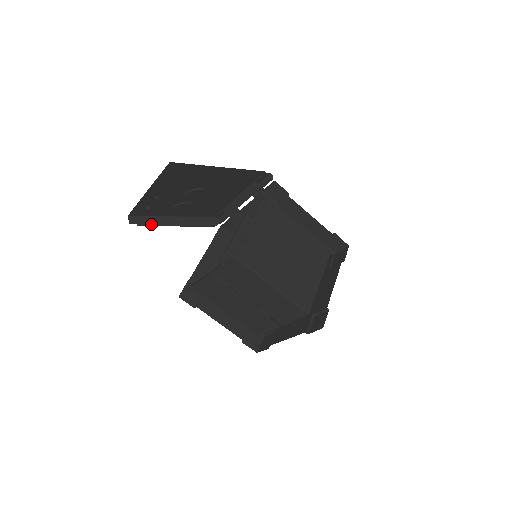
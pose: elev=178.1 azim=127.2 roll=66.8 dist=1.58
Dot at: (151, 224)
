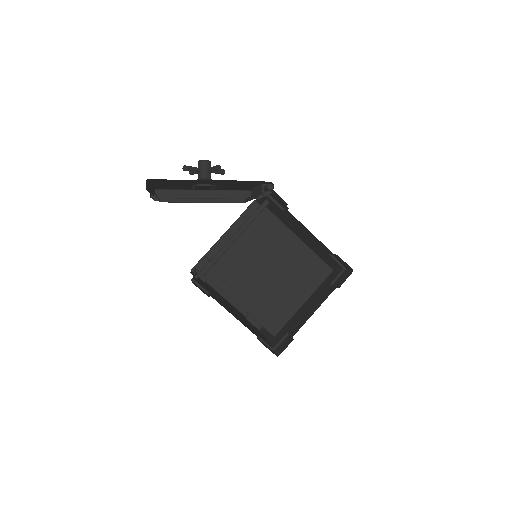
Dot at: (174, 200)
